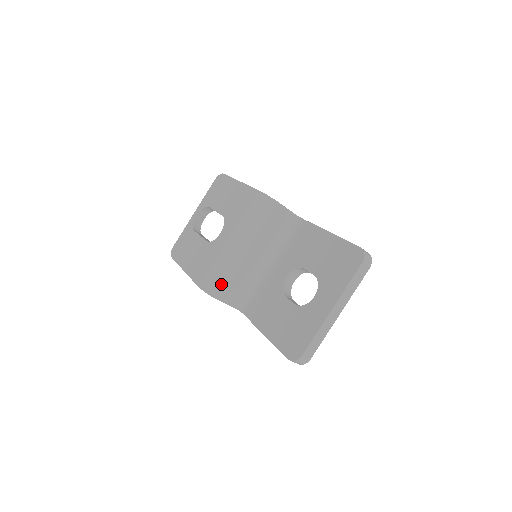
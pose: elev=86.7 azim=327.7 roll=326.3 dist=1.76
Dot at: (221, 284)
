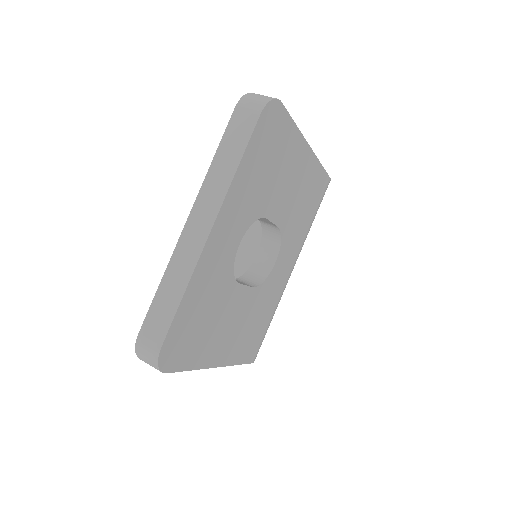
Dot at: occluded
